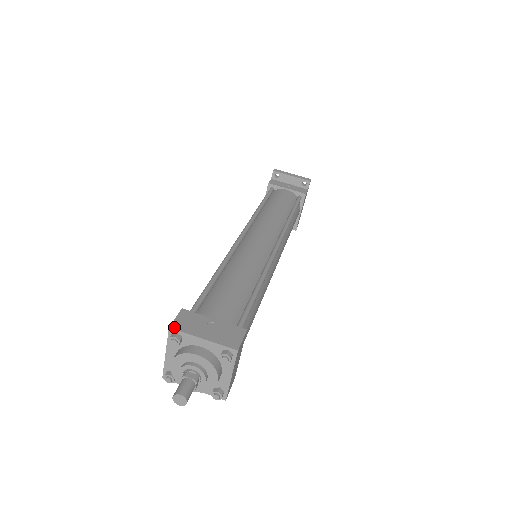
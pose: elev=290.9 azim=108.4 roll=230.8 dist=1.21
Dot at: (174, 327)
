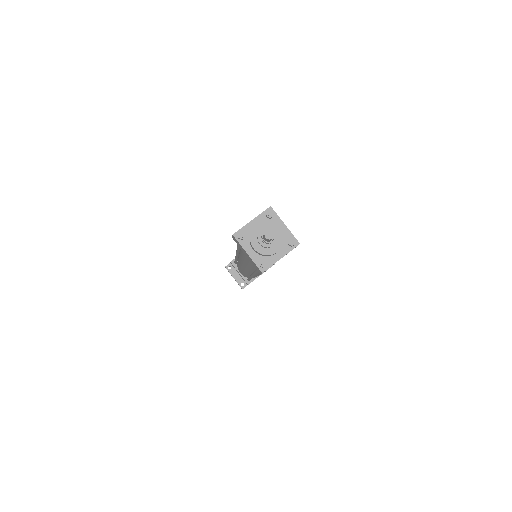
Dot at: (272, 208)
